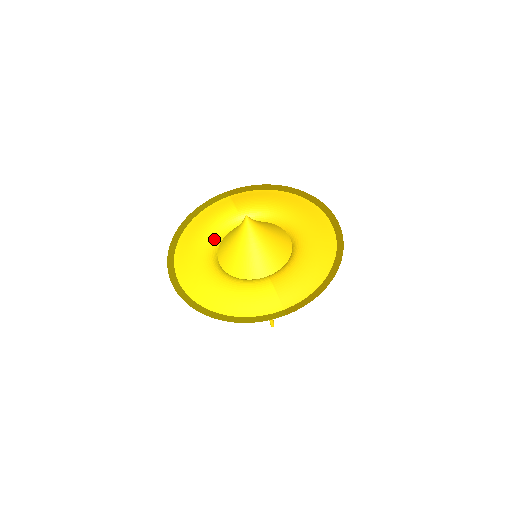
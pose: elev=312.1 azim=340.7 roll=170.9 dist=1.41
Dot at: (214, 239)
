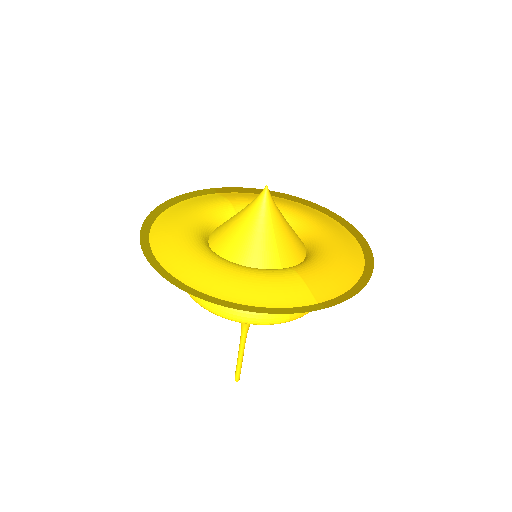
Dot at: (204, 226)
